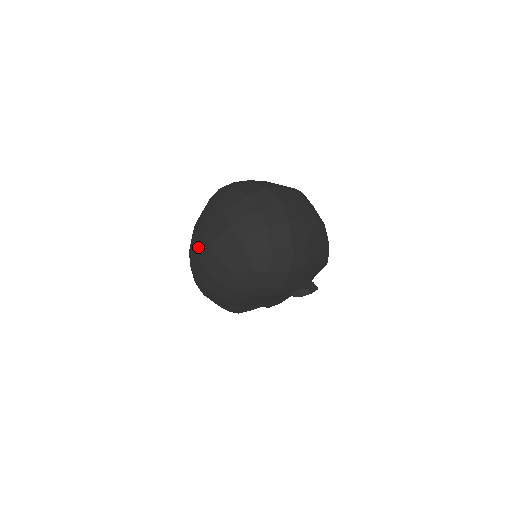
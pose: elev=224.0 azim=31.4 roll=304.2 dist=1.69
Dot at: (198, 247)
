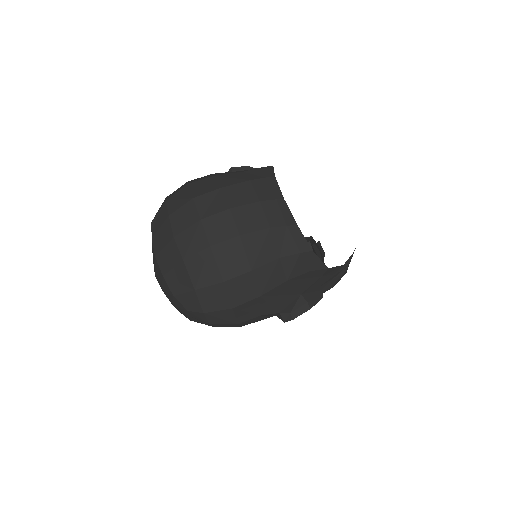
Dot at: occluded
